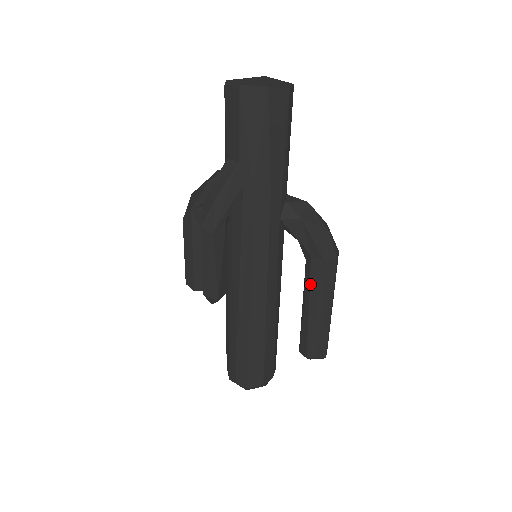
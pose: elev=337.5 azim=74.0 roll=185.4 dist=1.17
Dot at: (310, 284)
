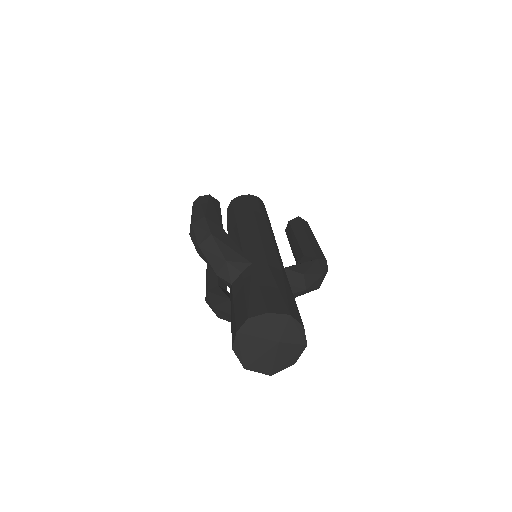
Dot at: occluded
